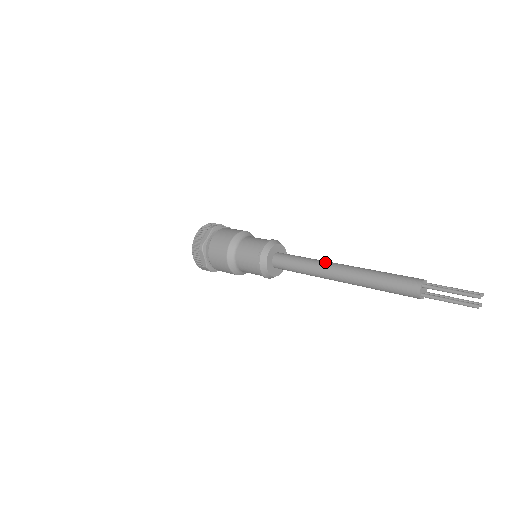
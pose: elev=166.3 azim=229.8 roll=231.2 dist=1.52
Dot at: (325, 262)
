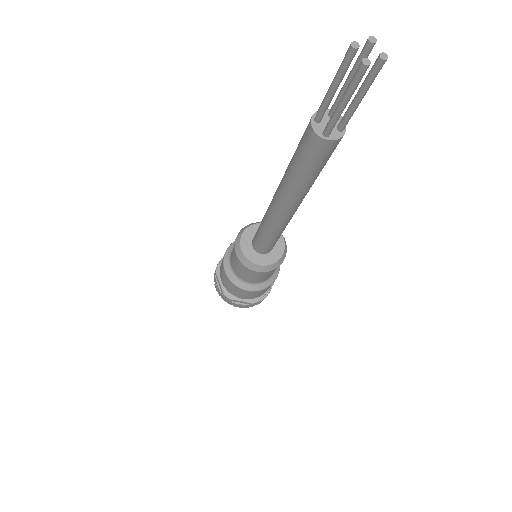
Dot at: occluded
